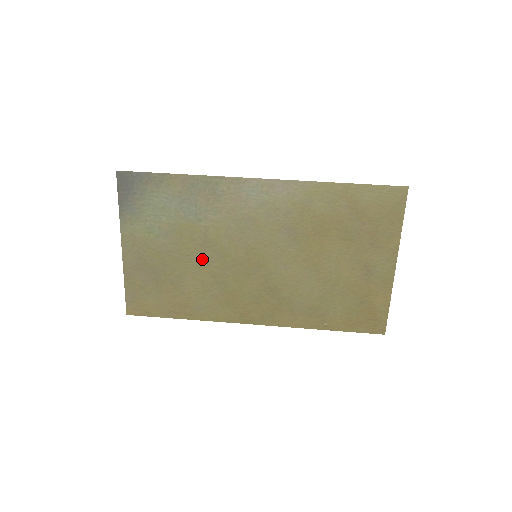
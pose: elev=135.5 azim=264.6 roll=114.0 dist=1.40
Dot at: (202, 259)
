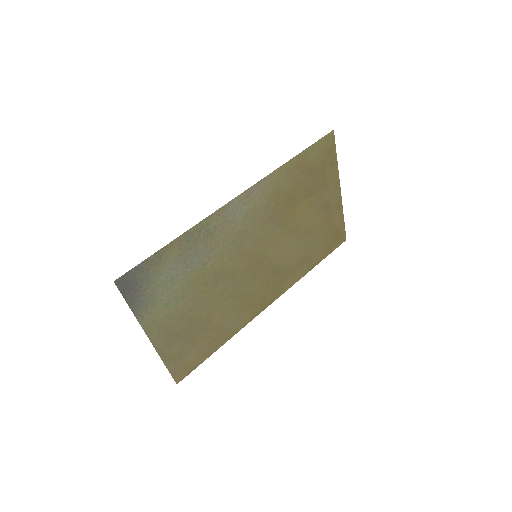
Dot at: (218, 291)
